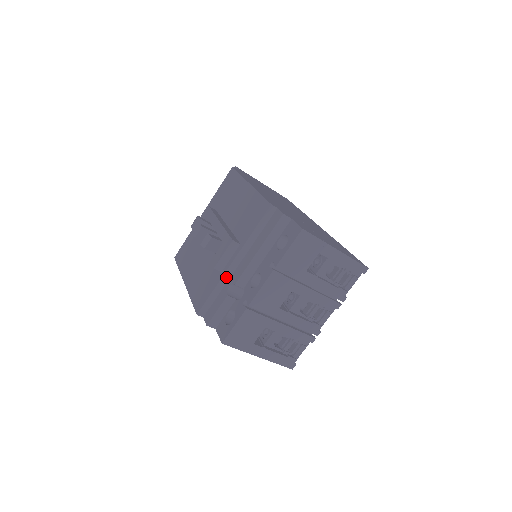
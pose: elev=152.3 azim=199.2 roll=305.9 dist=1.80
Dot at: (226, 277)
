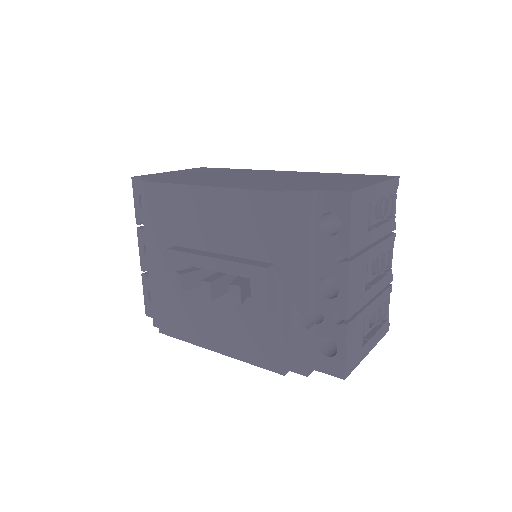
Dot at: (286, 311)
